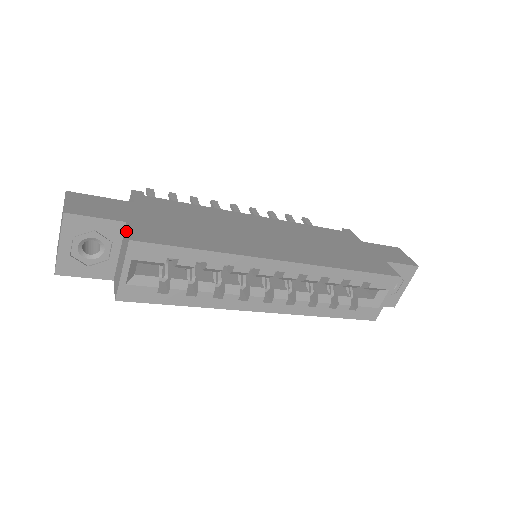
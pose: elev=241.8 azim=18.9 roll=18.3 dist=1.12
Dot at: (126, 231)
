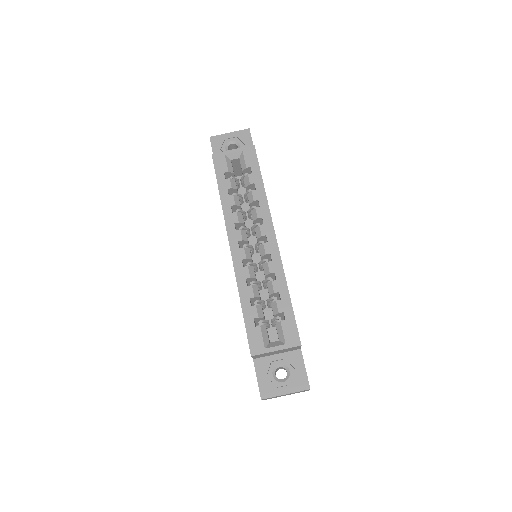
Dot at: occluded
